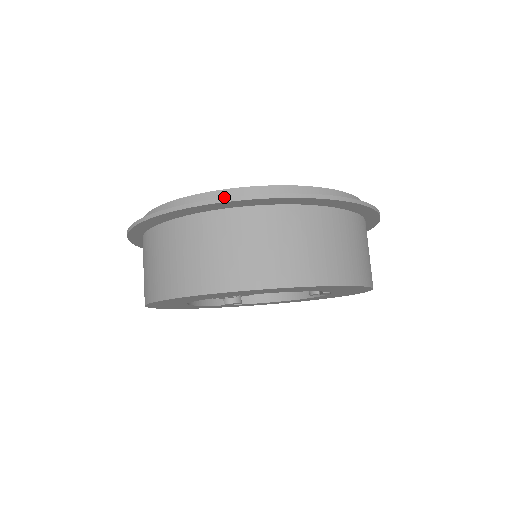
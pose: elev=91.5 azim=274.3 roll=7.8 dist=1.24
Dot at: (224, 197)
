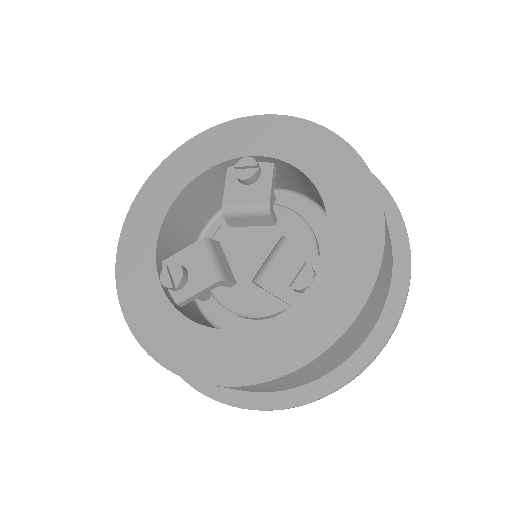
Dot at: occluded
